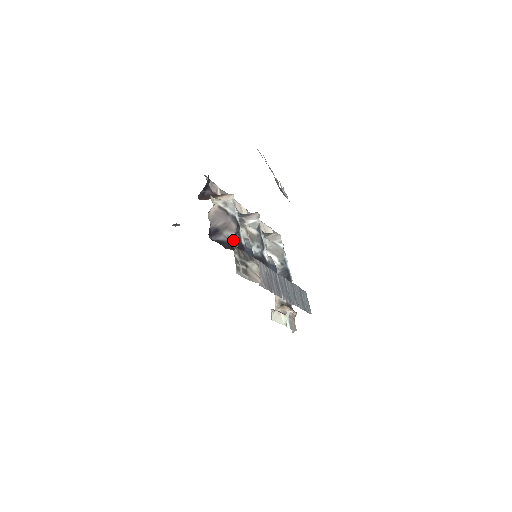
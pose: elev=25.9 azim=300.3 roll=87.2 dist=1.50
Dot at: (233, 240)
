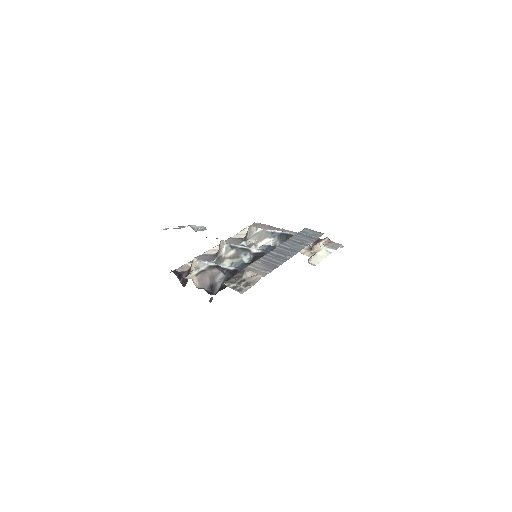
Dot at: (225, 277)
